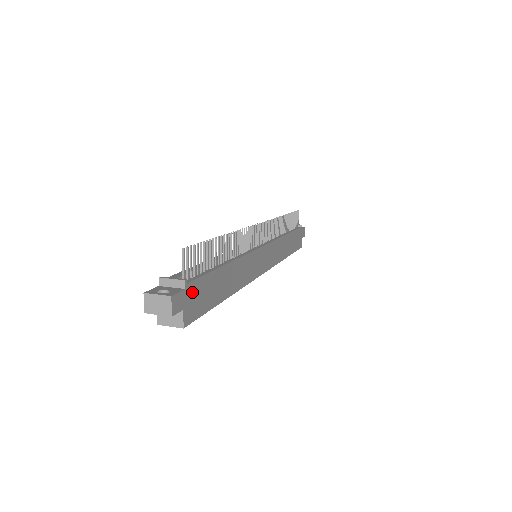
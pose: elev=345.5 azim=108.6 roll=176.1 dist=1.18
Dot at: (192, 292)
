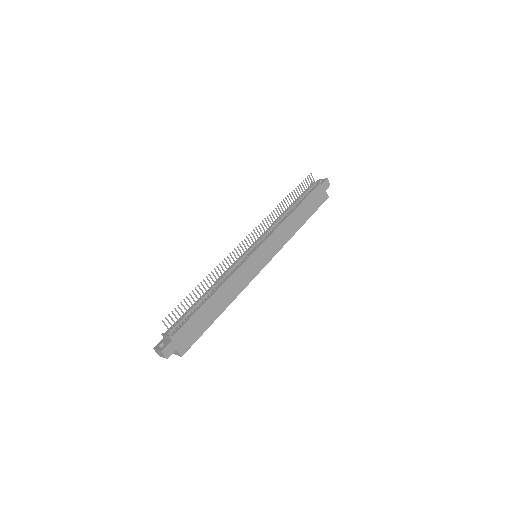
Dot at: (180, 337)
